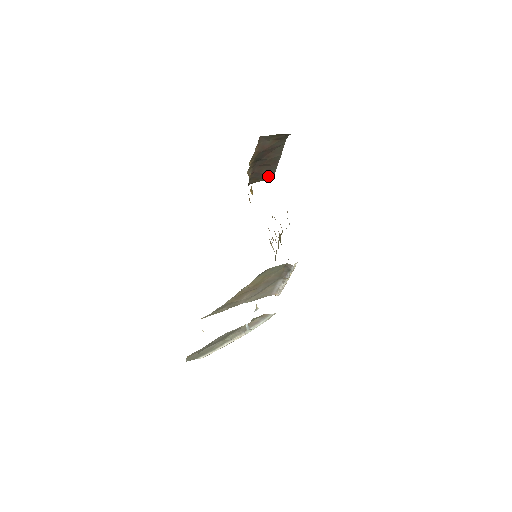
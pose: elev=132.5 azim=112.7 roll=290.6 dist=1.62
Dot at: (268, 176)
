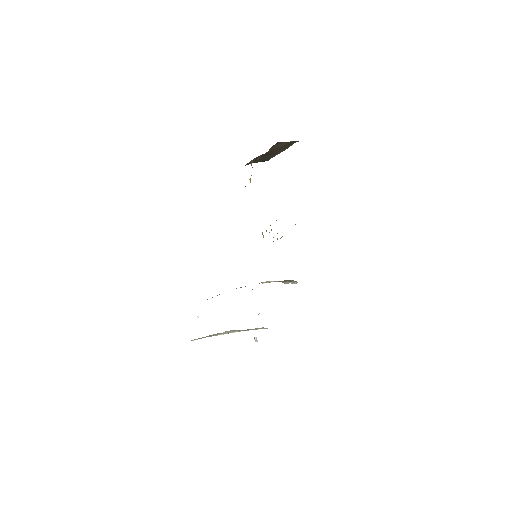
Dot at: (265, 160)
